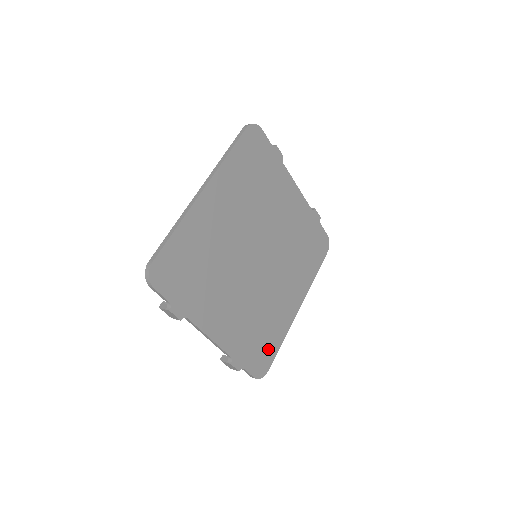
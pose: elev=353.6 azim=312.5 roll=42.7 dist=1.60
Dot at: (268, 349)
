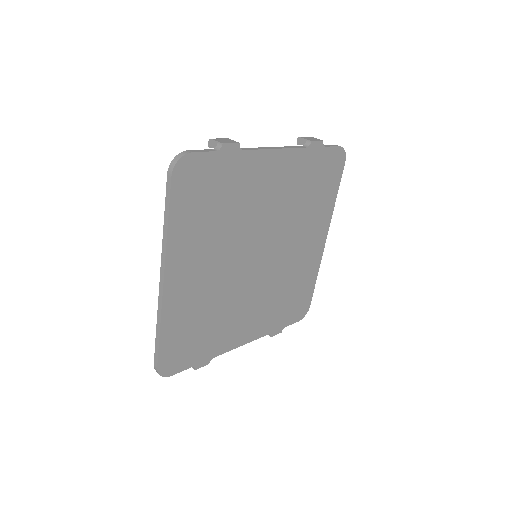
Dot at: (303, 296)
